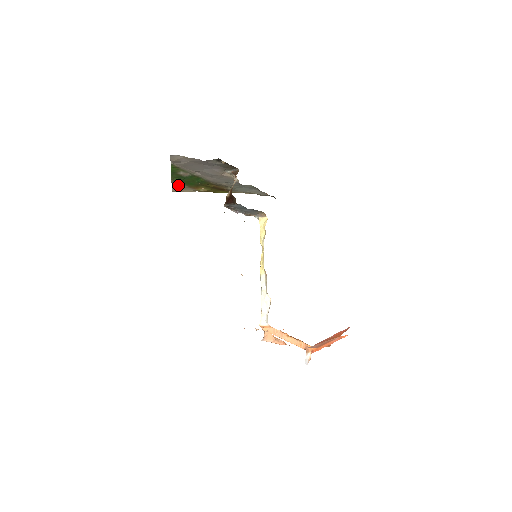
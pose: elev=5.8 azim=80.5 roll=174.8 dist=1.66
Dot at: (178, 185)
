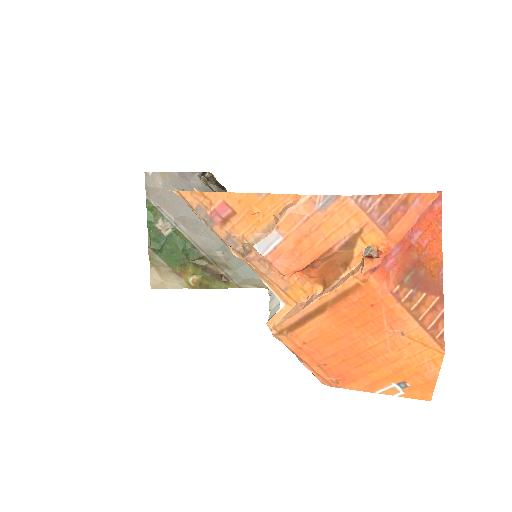
Dot at: (158, 268)
